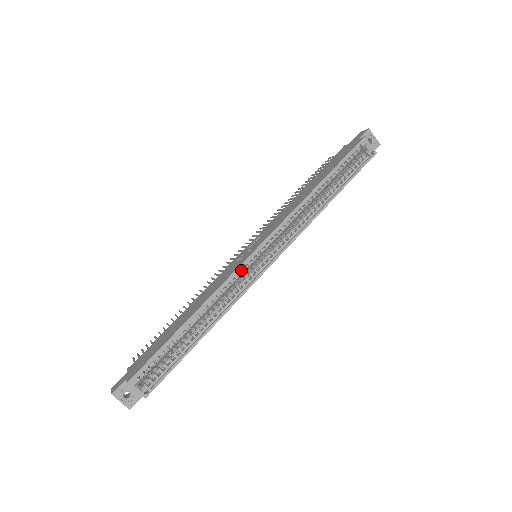
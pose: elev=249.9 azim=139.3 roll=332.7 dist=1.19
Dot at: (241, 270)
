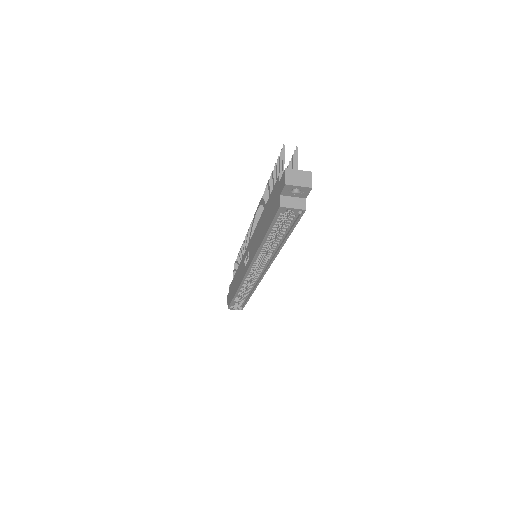
Dot at: occluded
